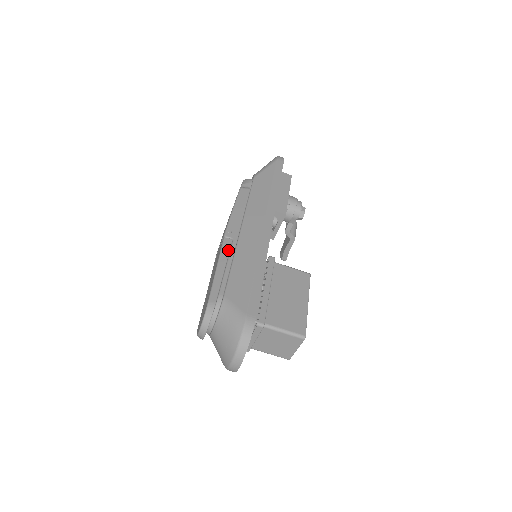
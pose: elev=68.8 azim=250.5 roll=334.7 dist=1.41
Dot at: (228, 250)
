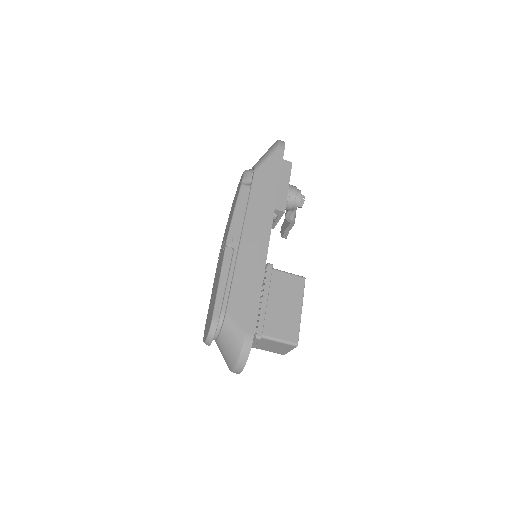
Dot at: (229, 261)
